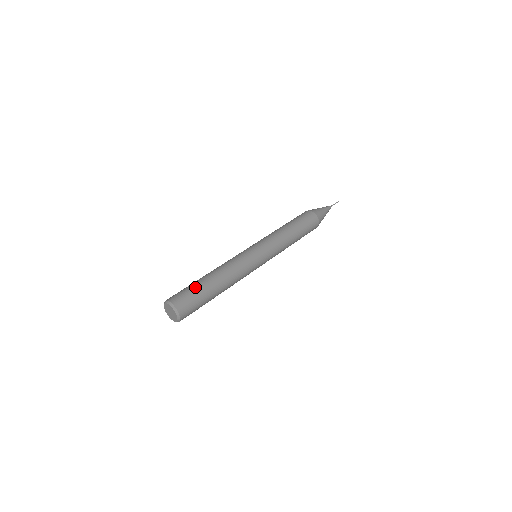
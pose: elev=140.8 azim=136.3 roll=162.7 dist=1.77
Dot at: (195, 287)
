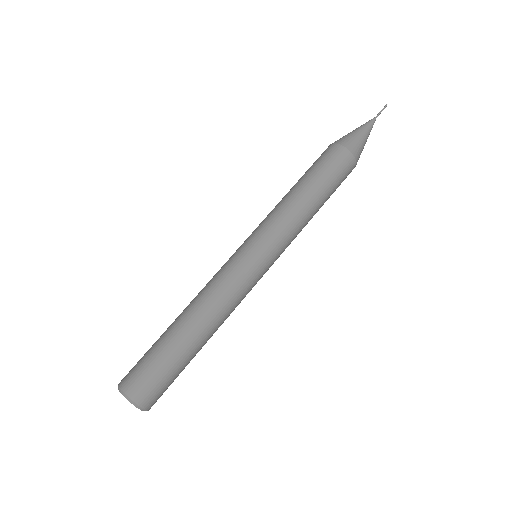
Dot at: (155, 349)
